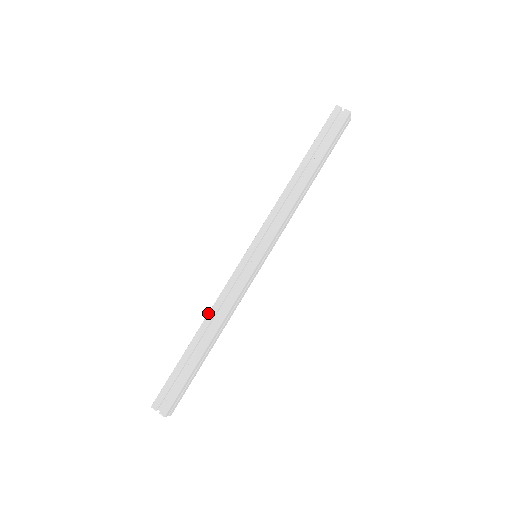
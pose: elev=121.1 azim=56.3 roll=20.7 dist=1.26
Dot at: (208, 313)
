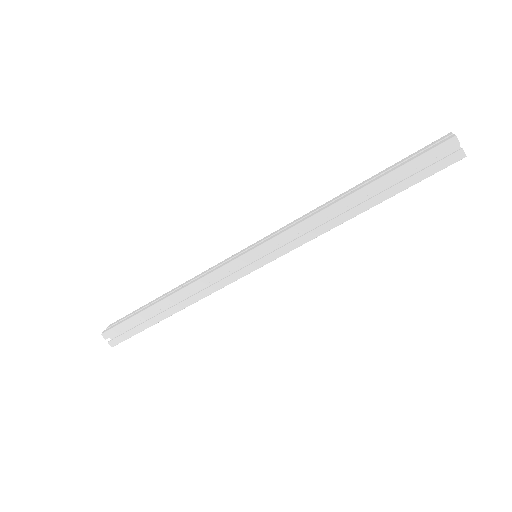
Dot at: (182, 289)
